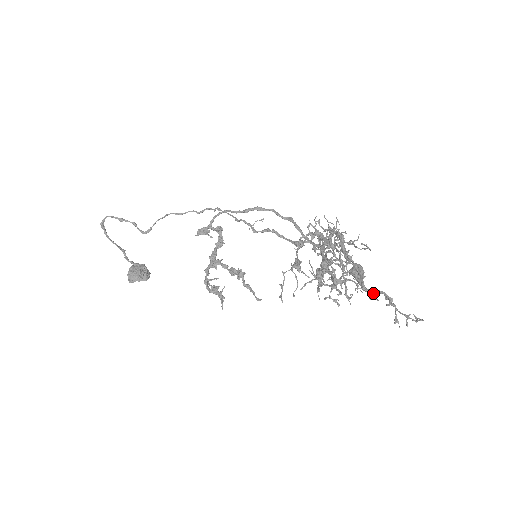
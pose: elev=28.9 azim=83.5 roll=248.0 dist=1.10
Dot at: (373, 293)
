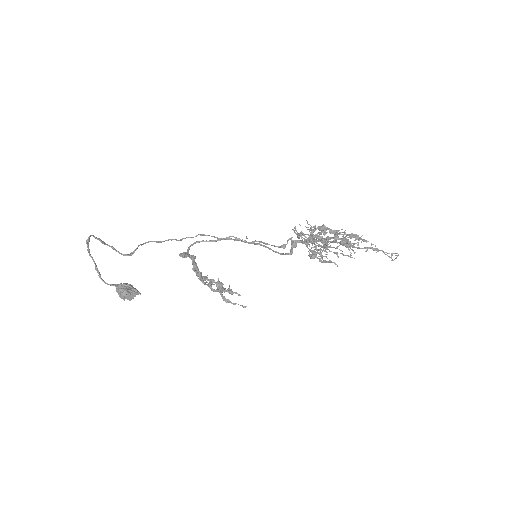
Dot at: (366, 248)
